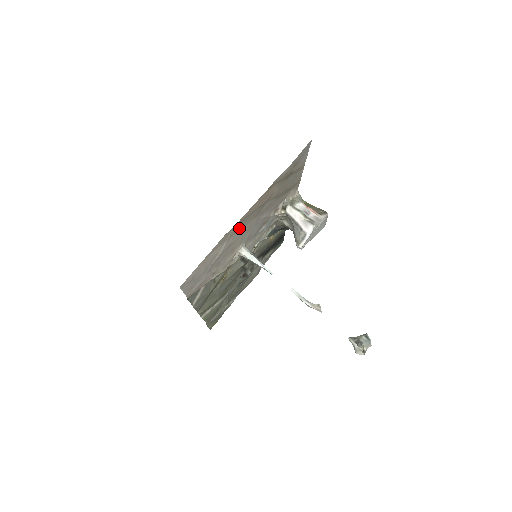
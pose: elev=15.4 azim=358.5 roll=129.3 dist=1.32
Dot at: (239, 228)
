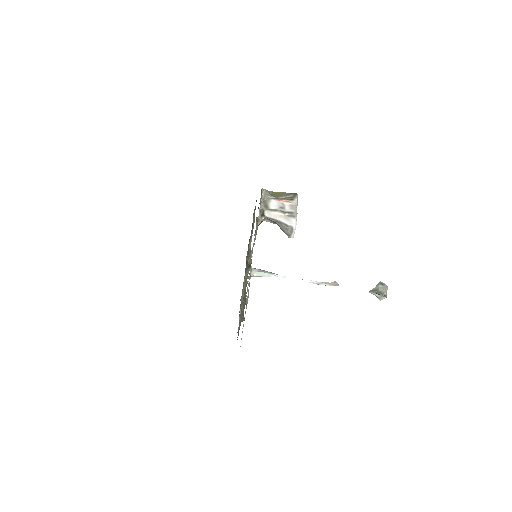
Dot at: occluded
